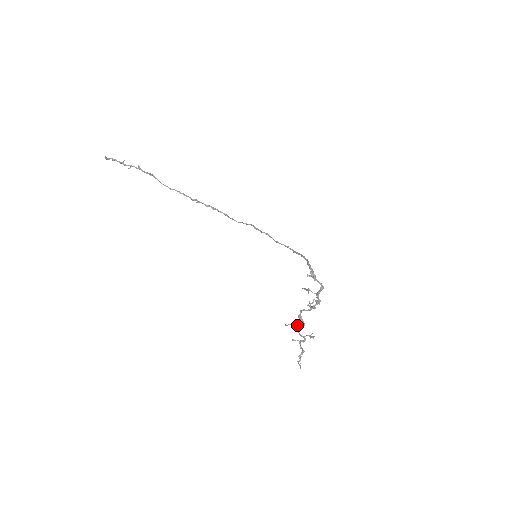
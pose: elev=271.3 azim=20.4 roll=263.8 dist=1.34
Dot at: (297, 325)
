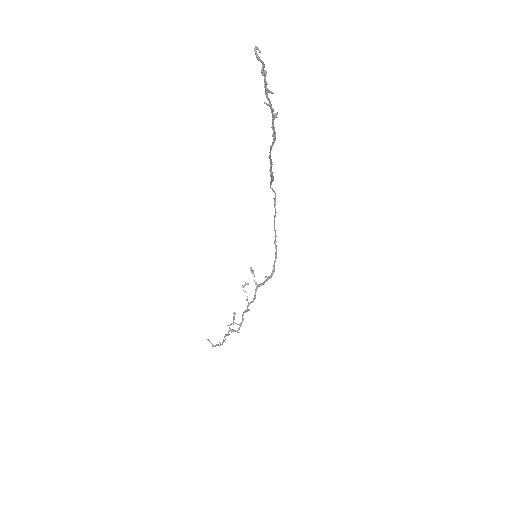
Dot at: occluded
